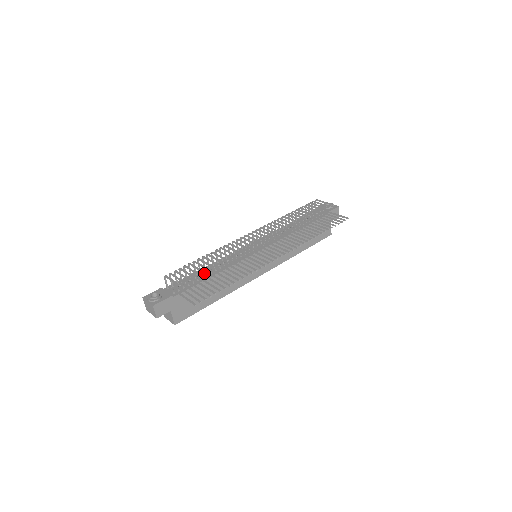
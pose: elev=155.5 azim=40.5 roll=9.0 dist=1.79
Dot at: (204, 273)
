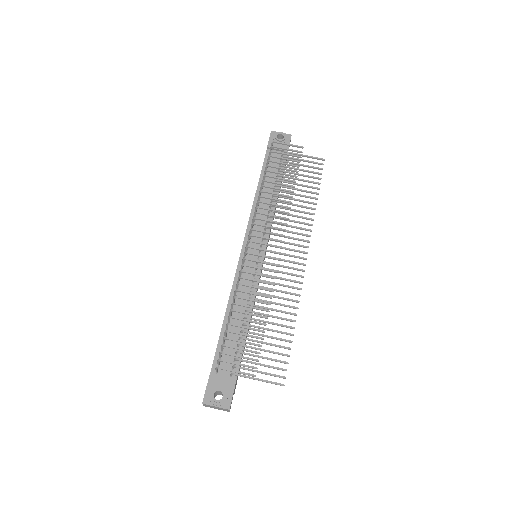
Dot at: occluded
